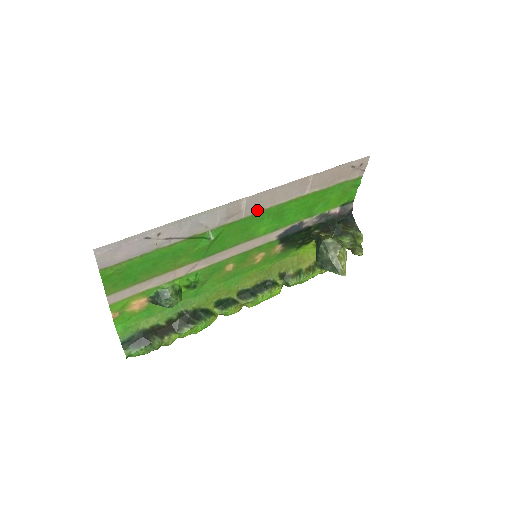
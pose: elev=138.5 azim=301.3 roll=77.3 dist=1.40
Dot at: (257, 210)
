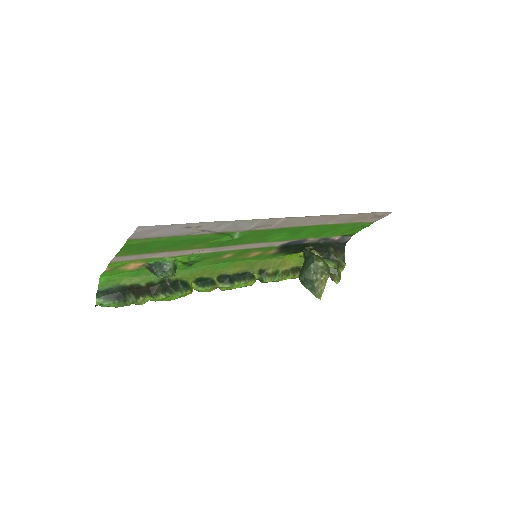
Dot at: (285, 226)
